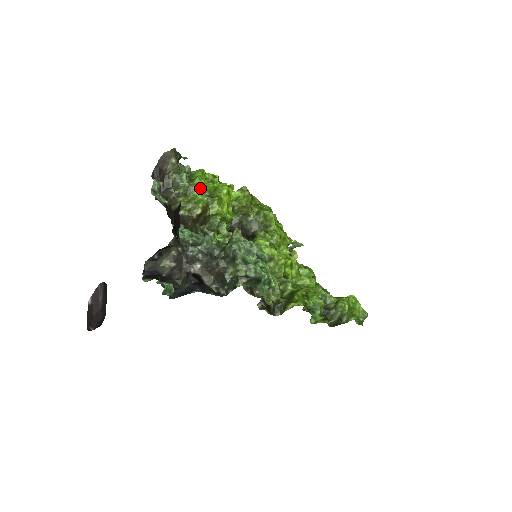
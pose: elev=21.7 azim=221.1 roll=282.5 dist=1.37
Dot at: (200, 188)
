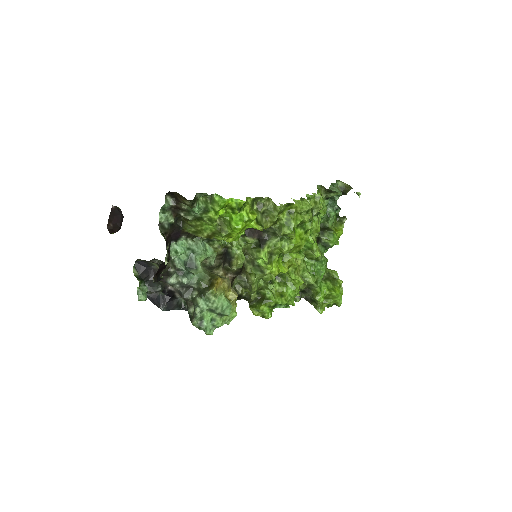
Dot at: (211, 222)
